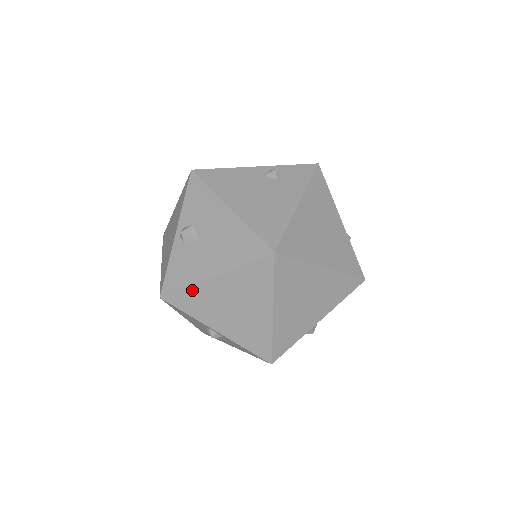
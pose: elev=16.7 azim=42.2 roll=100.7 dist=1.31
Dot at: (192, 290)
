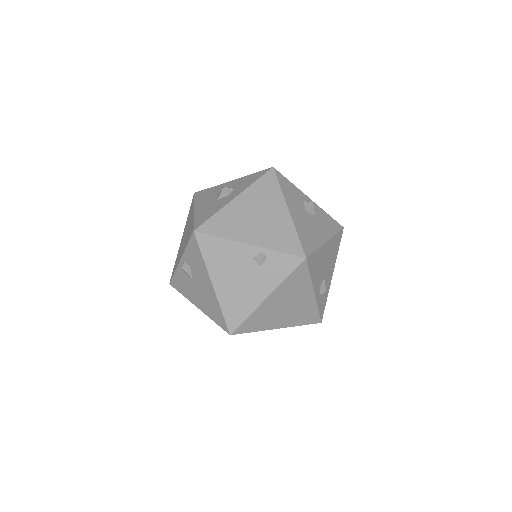
Dot at: occluded
